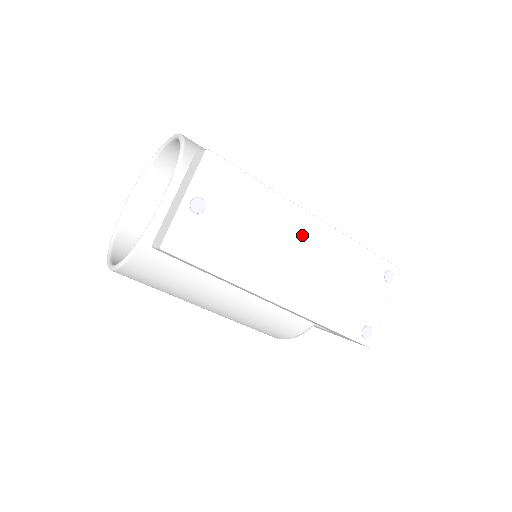
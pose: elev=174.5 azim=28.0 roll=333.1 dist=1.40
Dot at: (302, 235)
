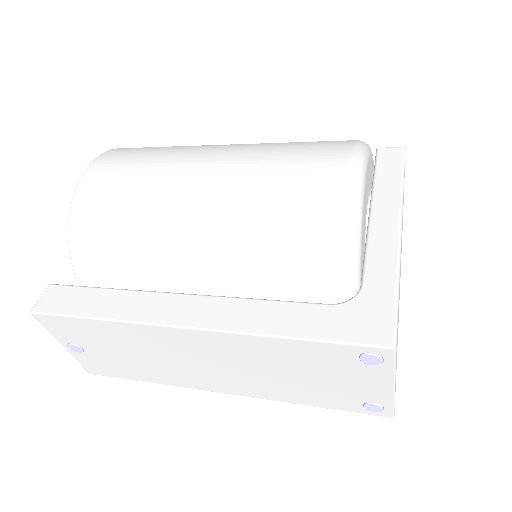
Dot at: (186, 346)
